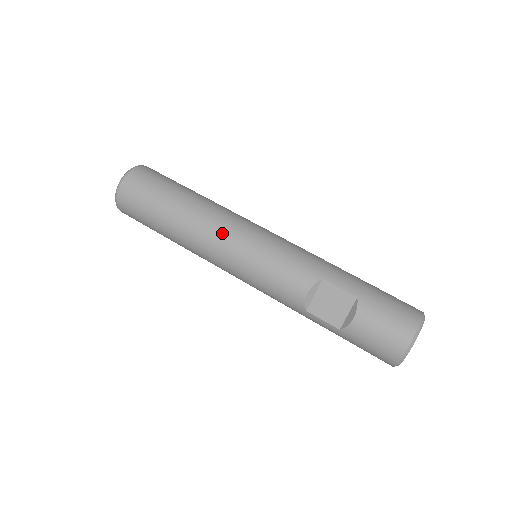
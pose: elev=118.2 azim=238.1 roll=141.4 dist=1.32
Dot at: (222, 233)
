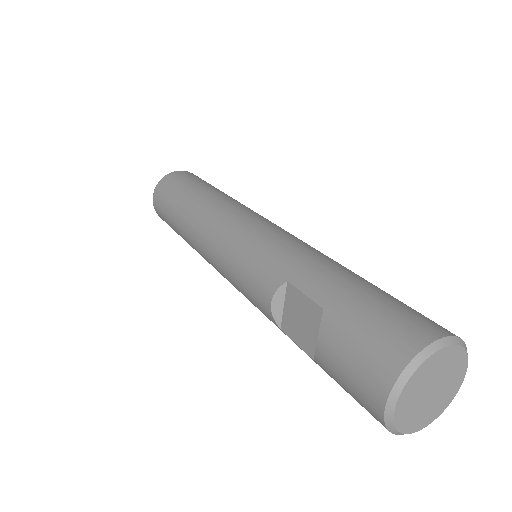
Dot at: (207, 232)
